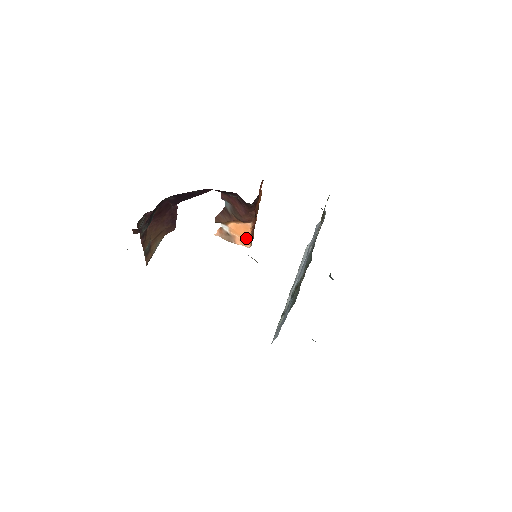
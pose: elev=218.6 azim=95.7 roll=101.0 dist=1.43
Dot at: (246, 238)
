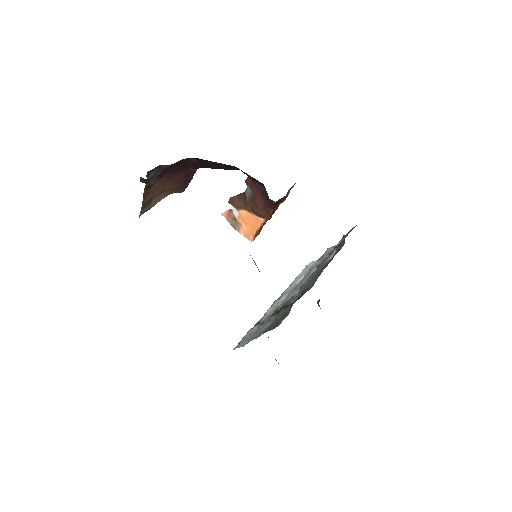
Dot at: (252, 231)
